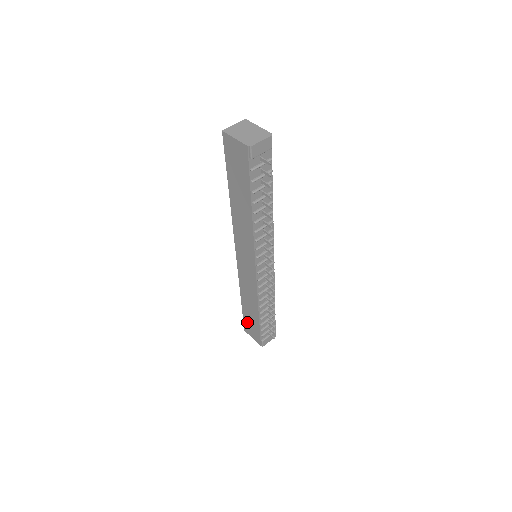
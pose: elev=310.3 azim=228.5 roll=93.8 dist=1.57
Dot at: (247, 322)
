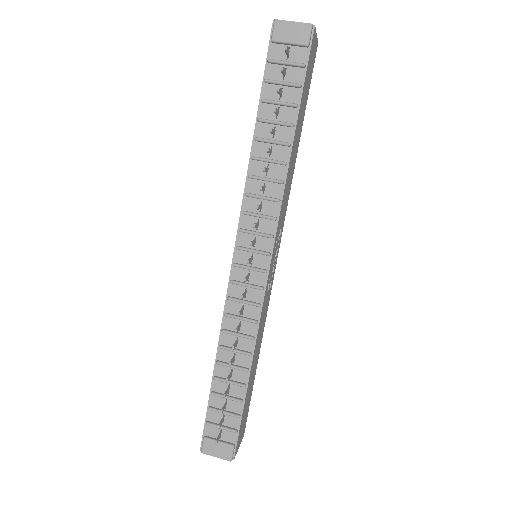
Dot at: occluded
